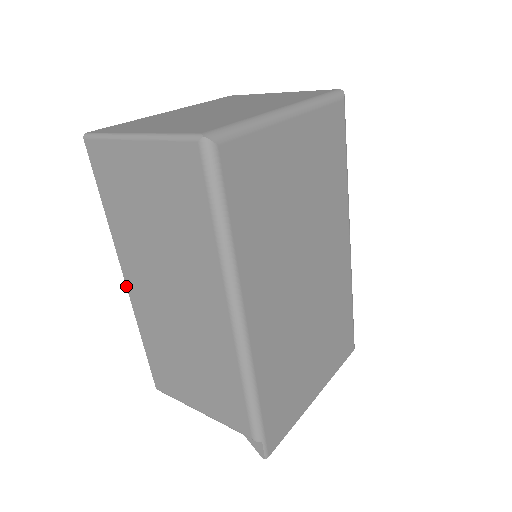
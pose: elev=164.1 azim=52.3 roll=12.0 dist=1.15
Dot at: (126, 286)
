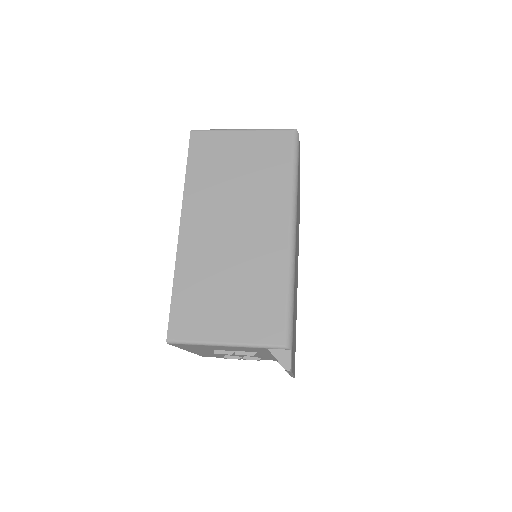
Dot at: (179, 232)
